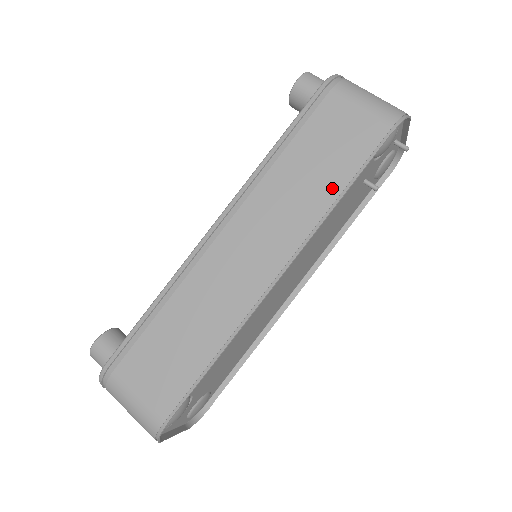
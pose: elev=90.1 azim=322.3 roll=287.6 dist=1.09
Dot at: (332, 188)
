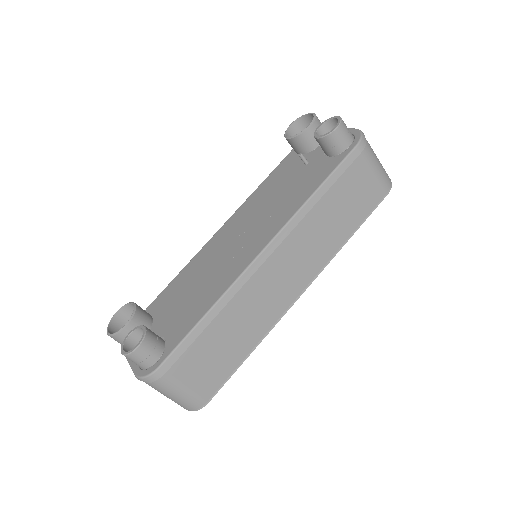
Dot at: (345, 233)
